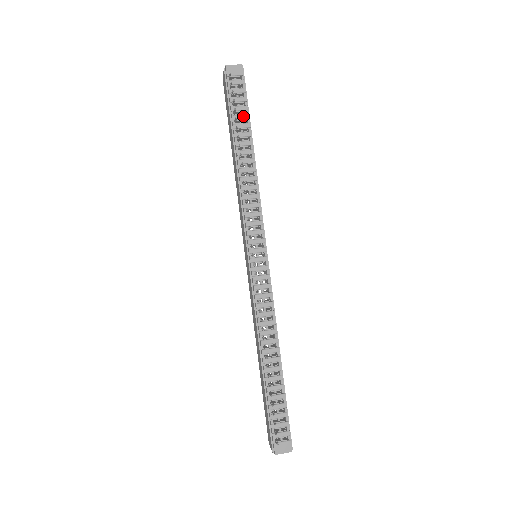
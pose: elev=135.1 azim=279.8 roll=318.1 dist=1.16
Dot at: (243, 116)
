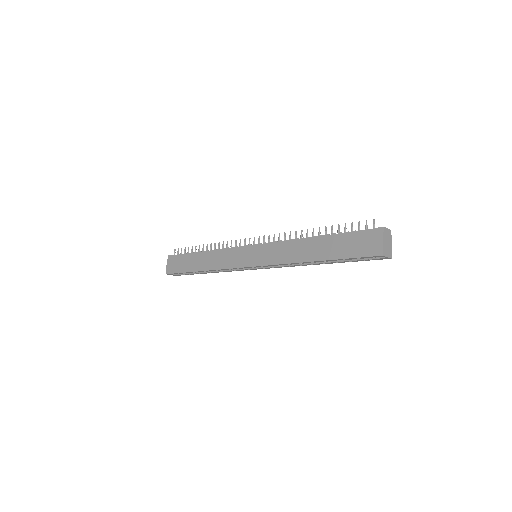
Dot at: occluded
